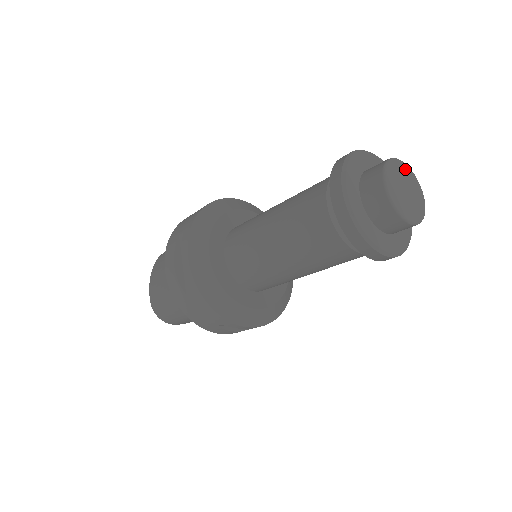
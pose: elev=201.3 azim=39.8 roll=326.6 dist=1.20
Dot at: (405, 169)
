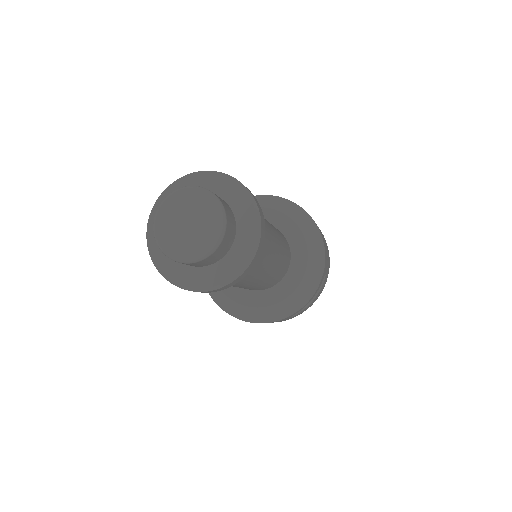
Dot at: (212, 207)
